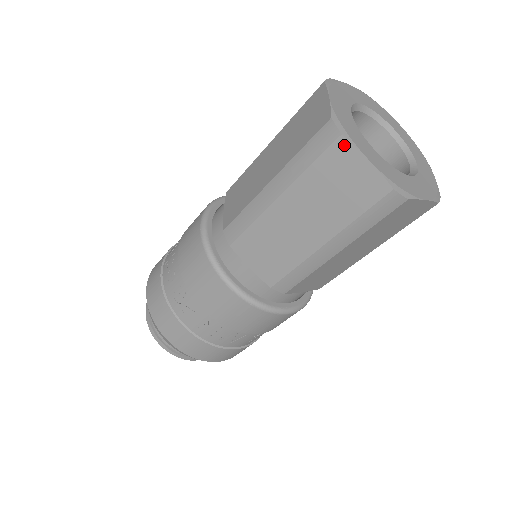
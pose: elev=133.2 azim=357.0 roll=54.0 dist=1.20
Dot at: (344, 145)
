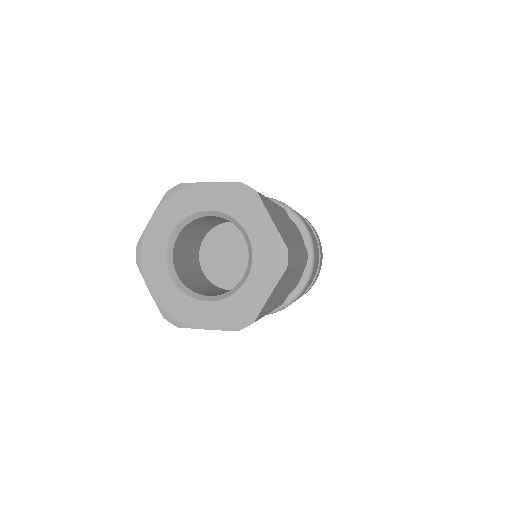
Dot at: (187, 327)
